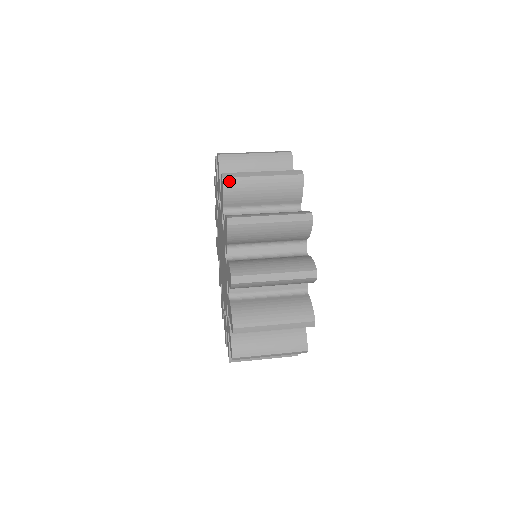
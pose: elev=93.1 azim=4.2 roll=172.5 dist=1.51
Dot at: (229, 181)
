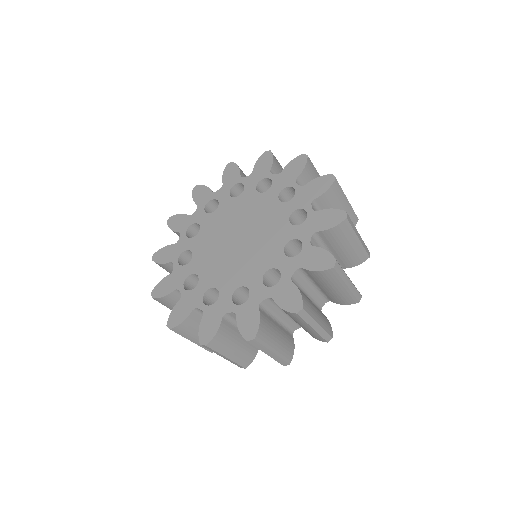
Dot at: occluded
